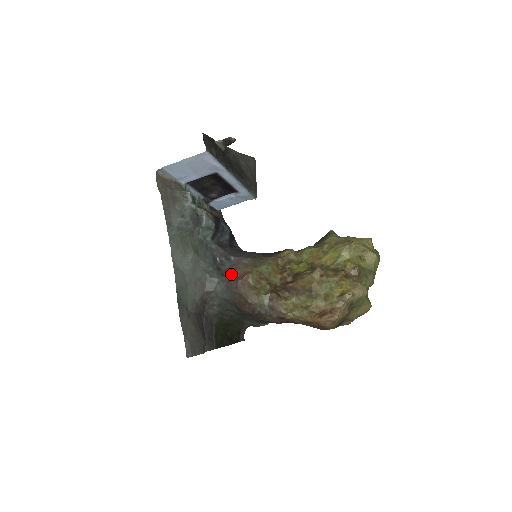
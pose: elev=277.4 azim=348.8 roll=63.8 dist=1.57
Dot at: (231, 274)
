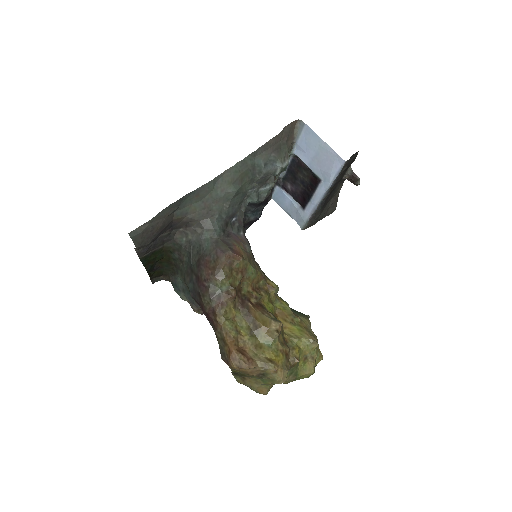
Dot at: (230, 239)
